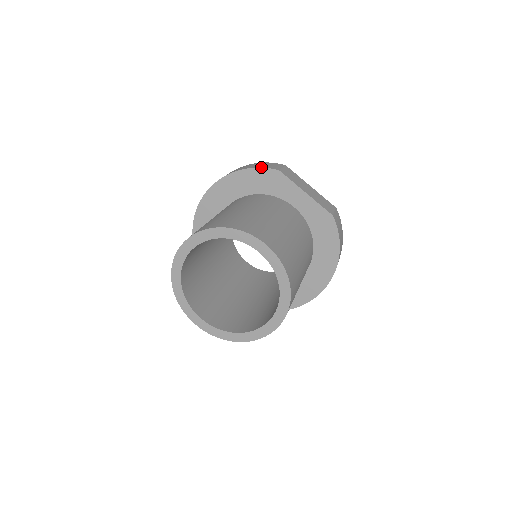
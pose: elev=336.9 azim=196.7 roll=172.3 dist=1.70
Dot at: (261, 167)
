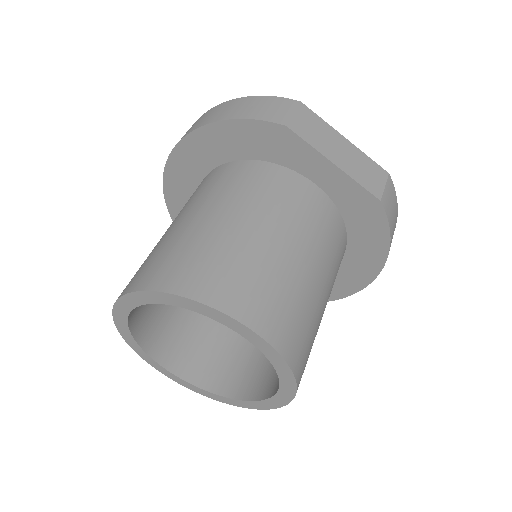
Dot at: (254, 118)
